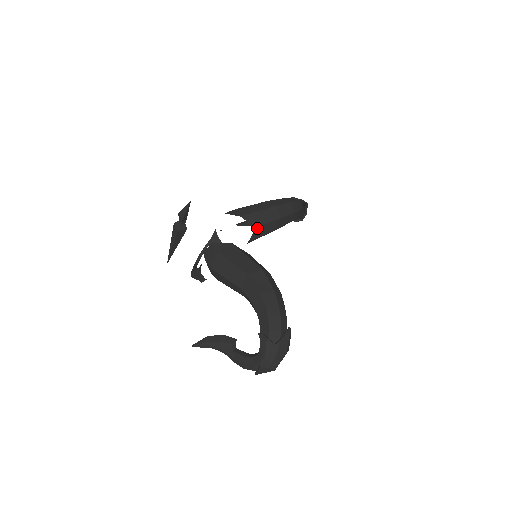
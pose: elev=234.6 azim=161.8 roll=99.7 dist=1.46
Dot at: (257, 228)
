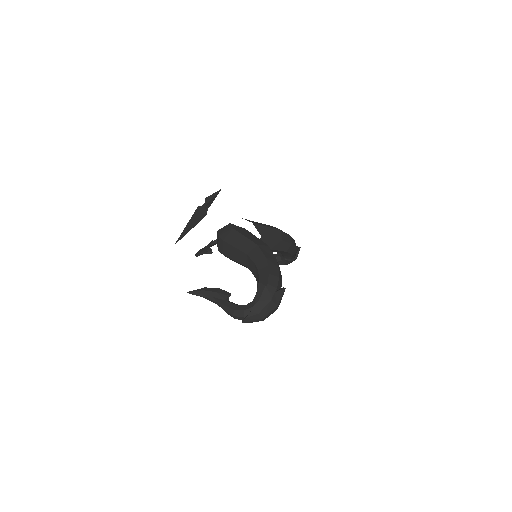
Dot at: (262, 237)
